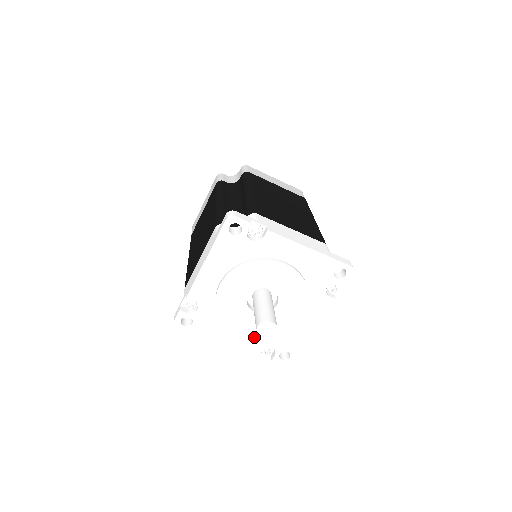
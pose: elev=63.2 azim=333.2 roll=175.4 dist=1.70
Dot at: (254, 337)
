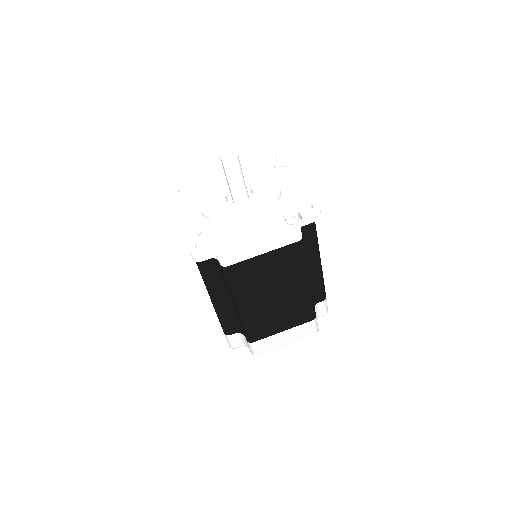
Dot at: (202, 219)
